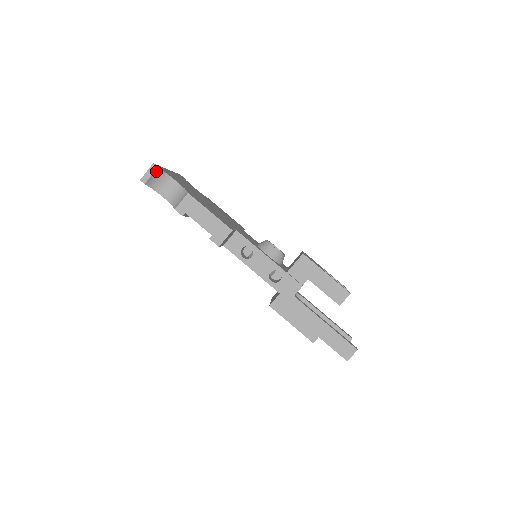
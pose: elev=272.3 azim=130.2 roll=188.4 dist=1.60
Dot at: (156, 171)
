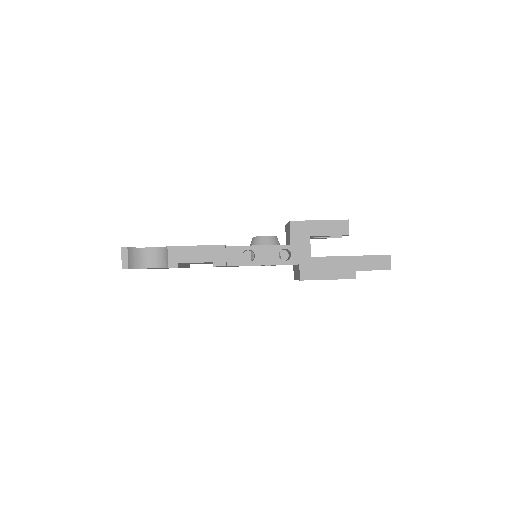
Dot at: (128, 252)
